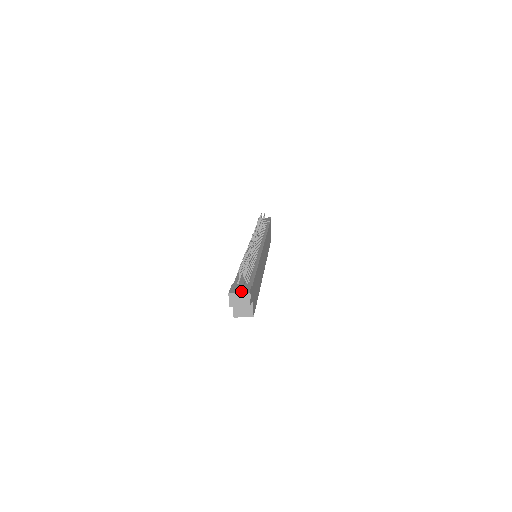
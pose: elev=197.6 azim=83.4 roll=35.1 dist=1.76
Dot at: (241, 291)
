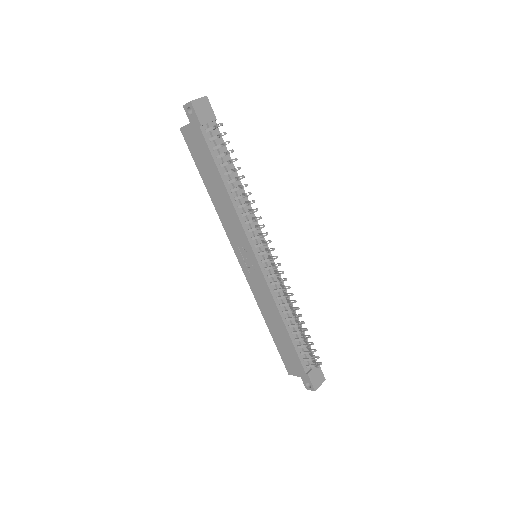
Dot at: (320, 382)
